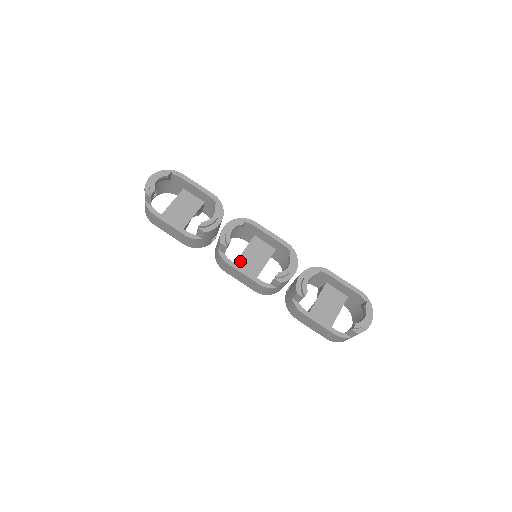
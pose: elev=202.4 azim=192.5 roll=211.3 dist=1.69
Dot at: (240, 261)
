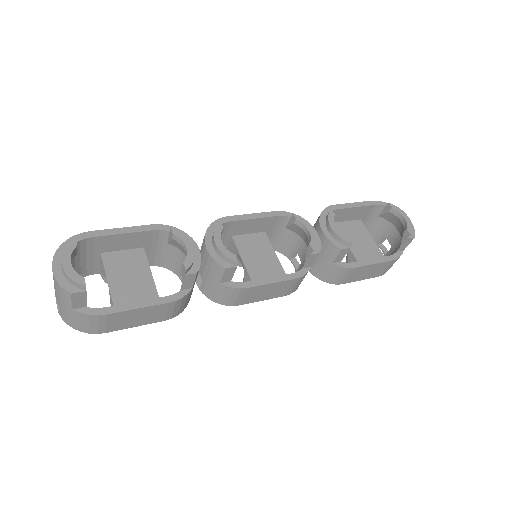
Dot at: (253, 274)
